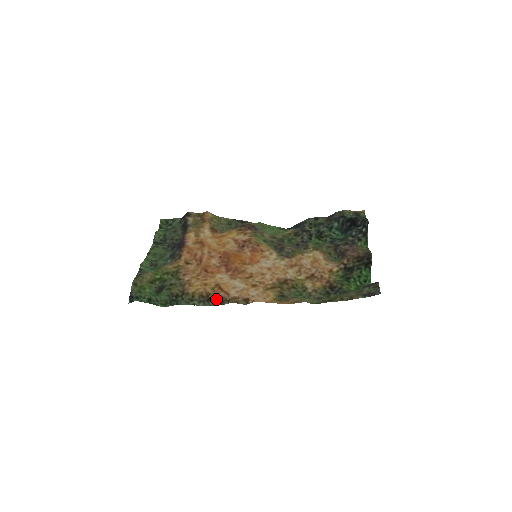
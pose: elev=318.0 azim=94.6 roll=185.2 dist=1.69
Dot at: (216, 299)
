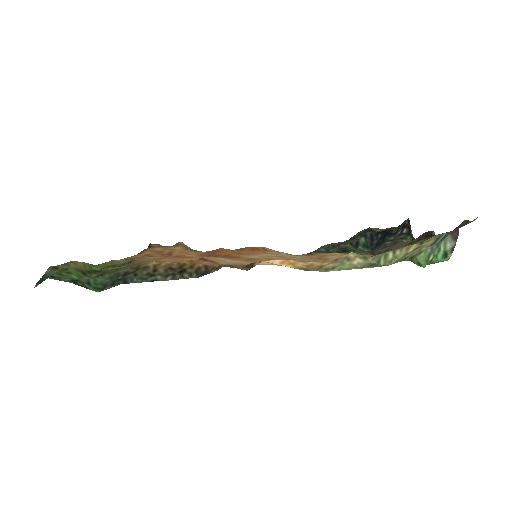
Dot at: (196, 269)
